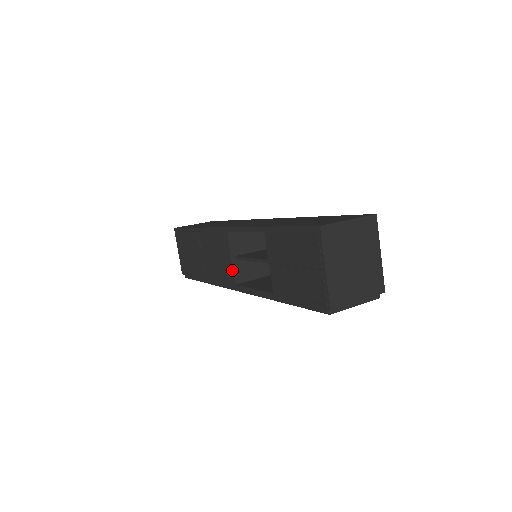
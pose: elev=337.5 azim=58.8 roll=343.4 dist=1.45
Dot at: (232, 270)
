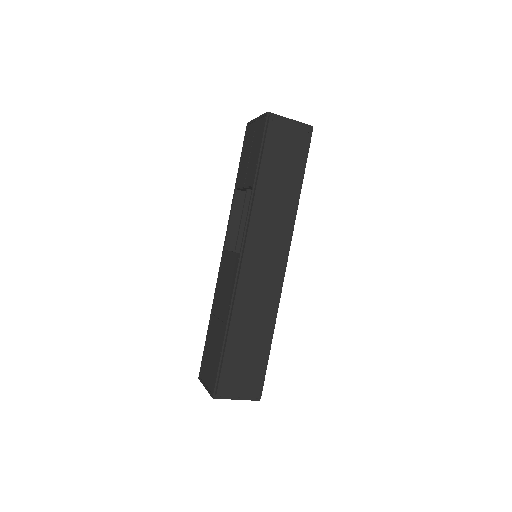
Dot at: (234, 254)
